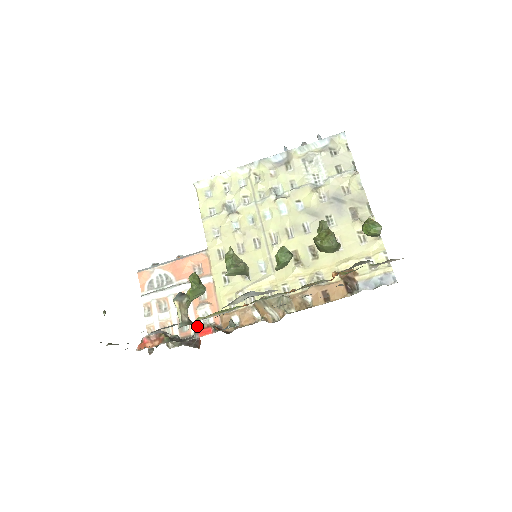
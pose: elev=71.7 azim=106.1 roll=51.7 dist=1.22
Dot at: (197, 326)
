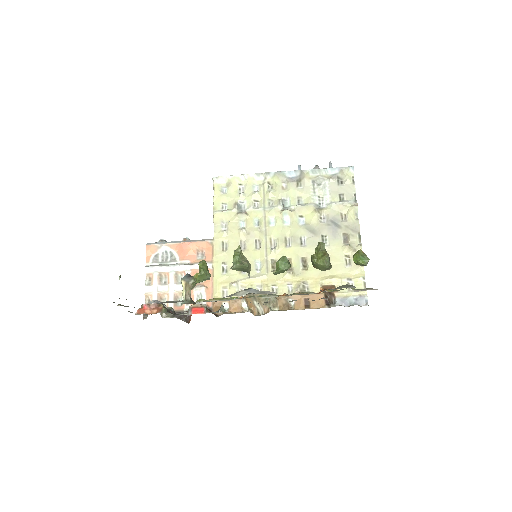
Dot at: (191, 304)
